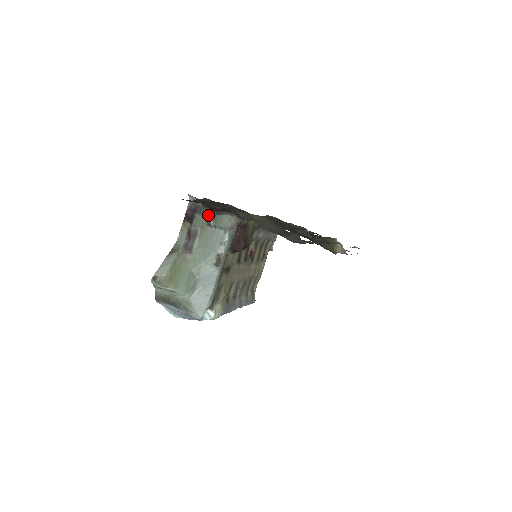
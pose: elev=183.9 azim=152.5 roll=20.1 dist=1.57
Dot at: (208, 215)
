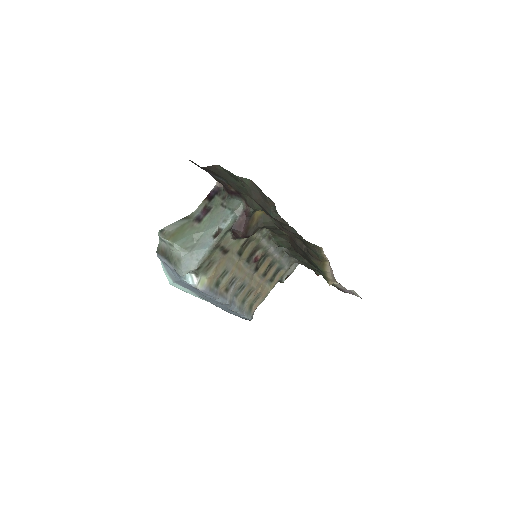
Dot at: (224, 198)
